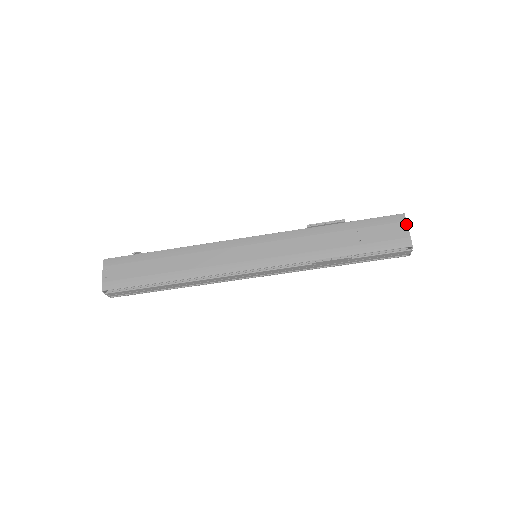
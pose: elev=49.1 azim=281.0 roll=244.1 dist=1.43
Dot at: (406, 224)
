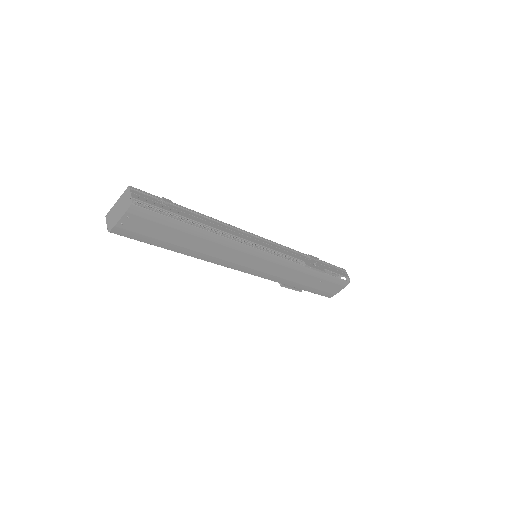
Dot at: occluded
